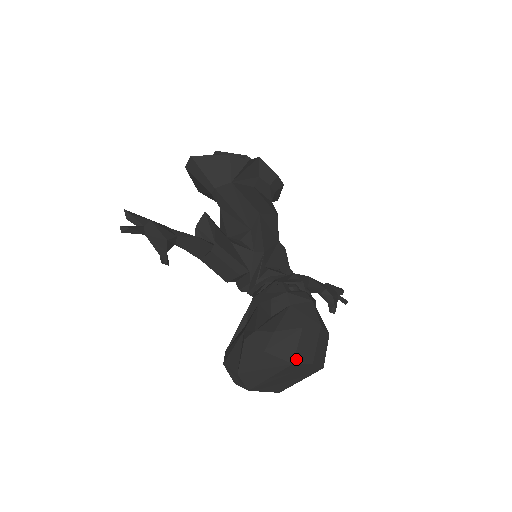
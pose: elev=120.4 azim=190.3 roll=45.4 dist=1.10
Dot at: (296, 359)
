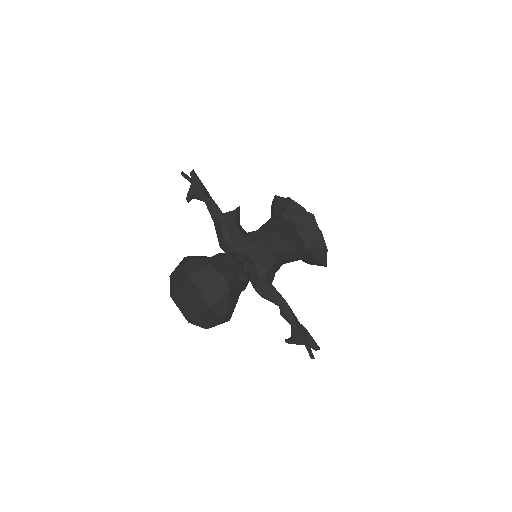
Dot at: (192, 277)
